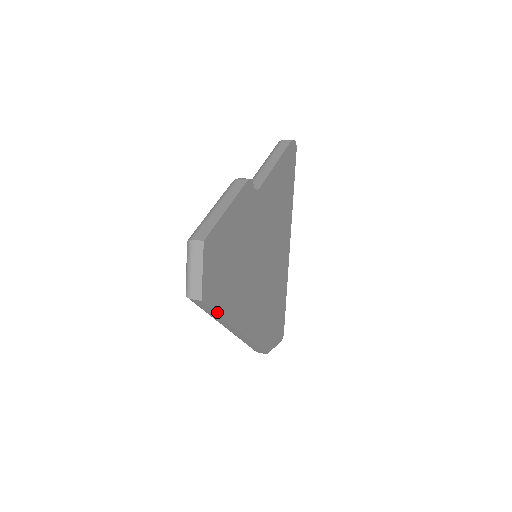
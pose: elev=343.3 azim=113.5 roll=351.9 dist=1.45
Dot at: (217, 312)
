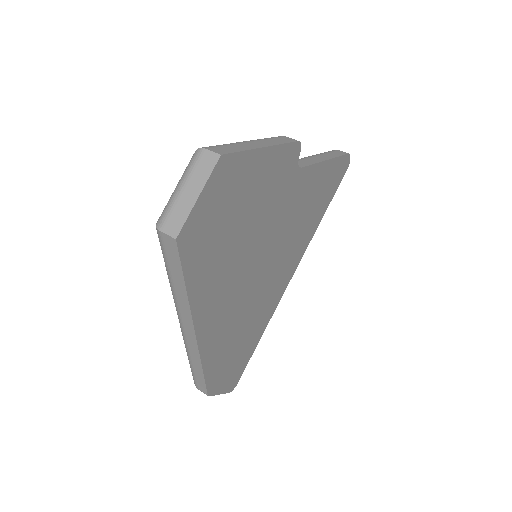
Dot at: (185, 278)
